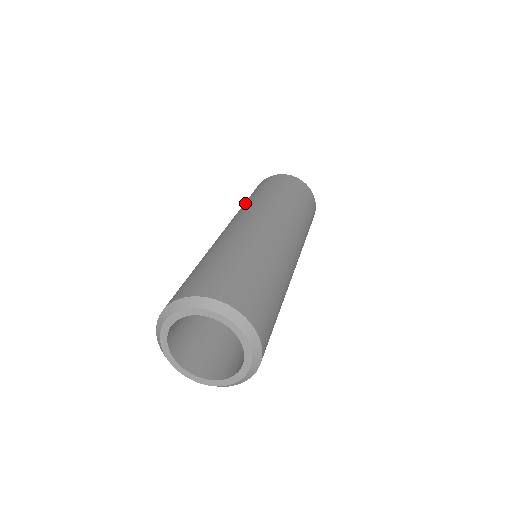
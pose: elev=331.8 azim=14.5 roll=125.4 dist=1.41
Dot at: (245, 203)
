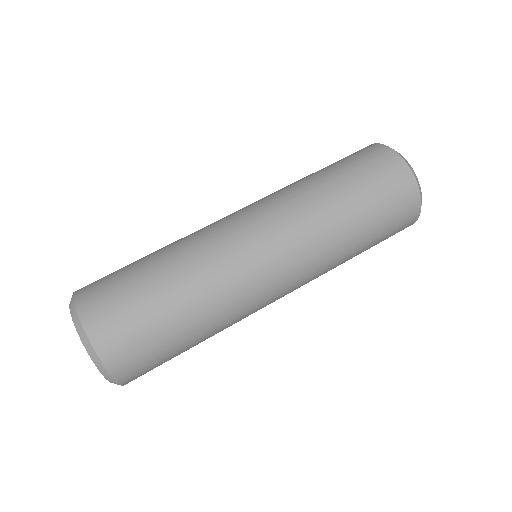
Dot at: (299, 180)
